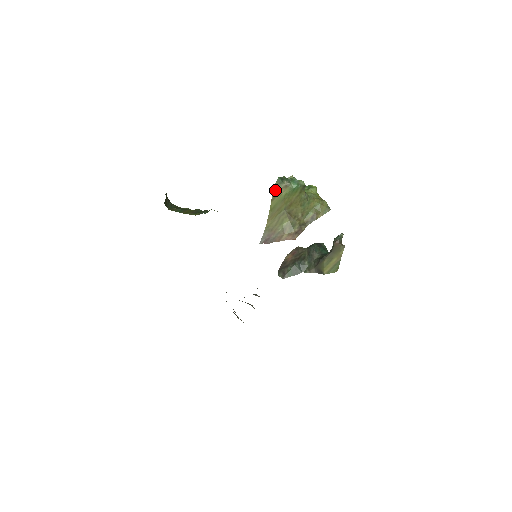
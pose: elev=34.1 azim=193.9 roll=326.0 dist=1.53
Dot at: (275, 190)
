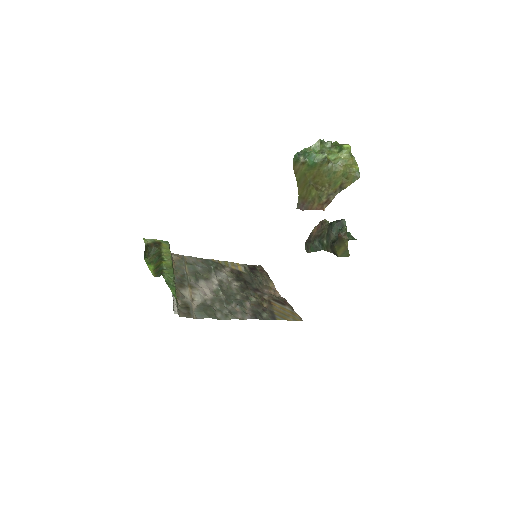
Dot at: (294, 166)
